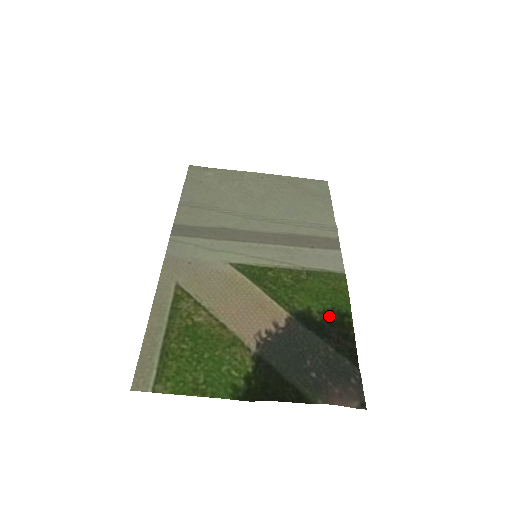
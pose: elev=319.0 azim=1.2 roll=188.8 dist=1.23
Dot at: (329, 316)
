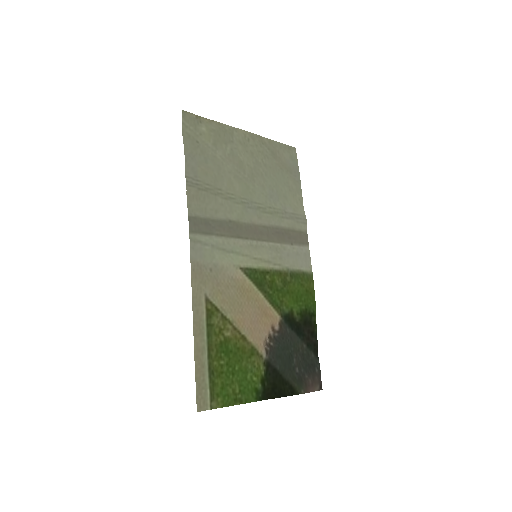
Dot at: (304, 317)
